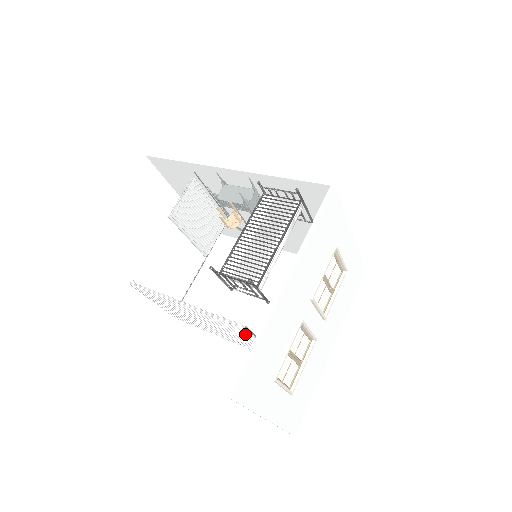
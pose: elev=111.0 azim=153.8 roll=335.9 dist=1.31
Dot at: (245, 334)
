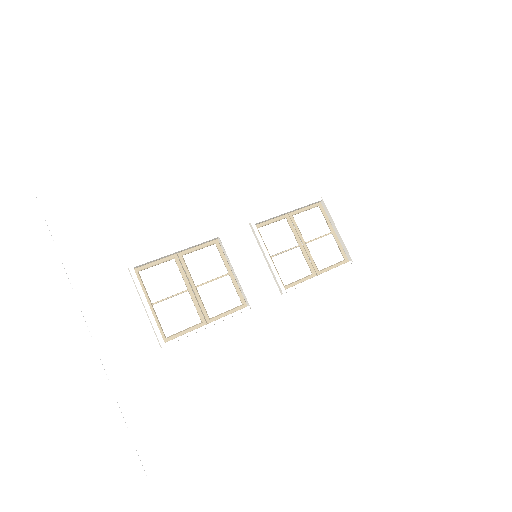
Dot at: occluded
